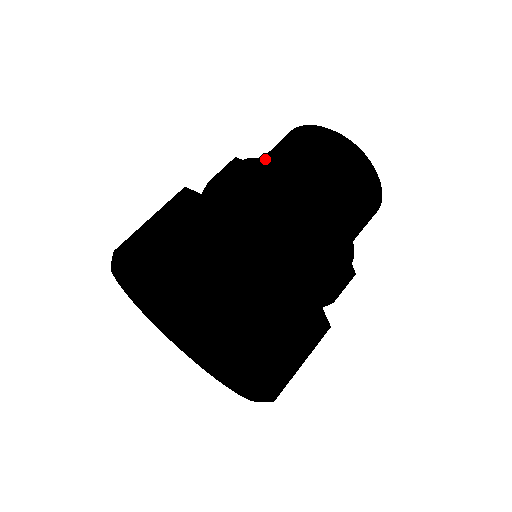
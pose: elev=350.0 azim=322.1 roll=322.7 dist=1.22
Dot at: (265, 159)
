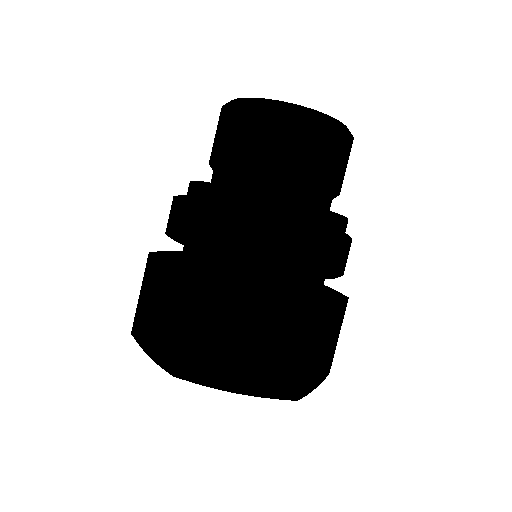
Dot at: (253, 194)
